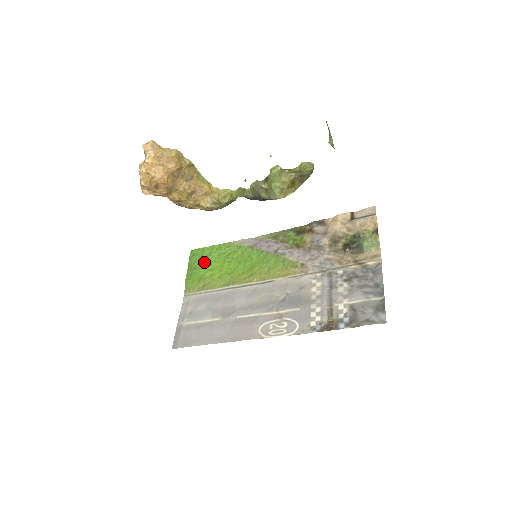
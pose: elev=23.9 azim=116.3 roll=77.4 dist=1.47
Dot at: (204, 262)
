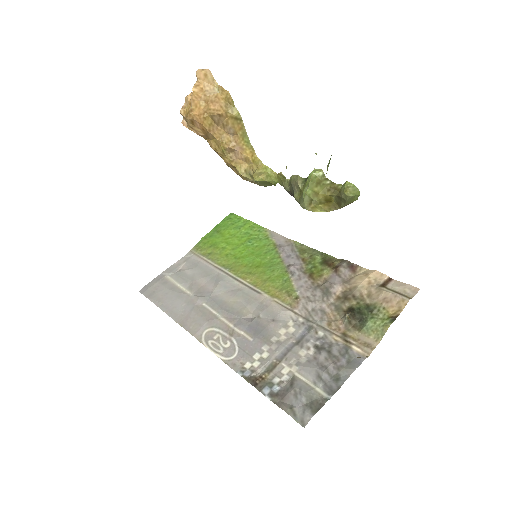
Dot at: (229, 231)
